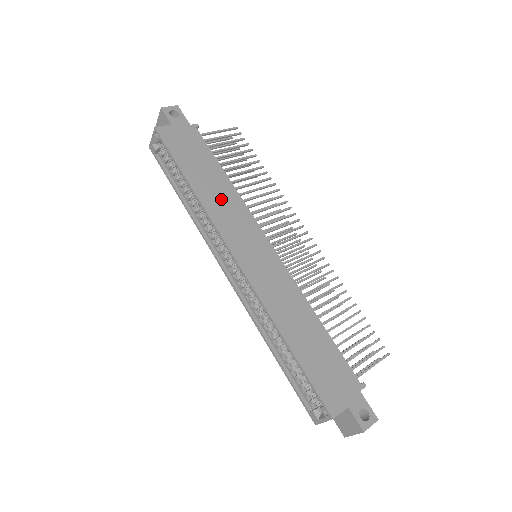
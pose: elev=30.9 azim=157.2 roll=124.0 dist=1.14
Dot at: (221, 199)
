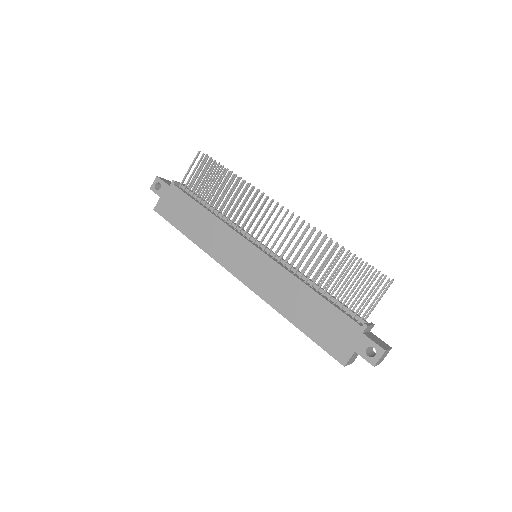
Dot at: (210, 234)
